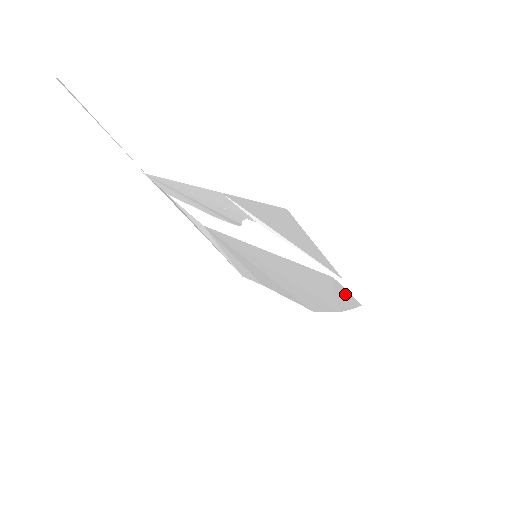
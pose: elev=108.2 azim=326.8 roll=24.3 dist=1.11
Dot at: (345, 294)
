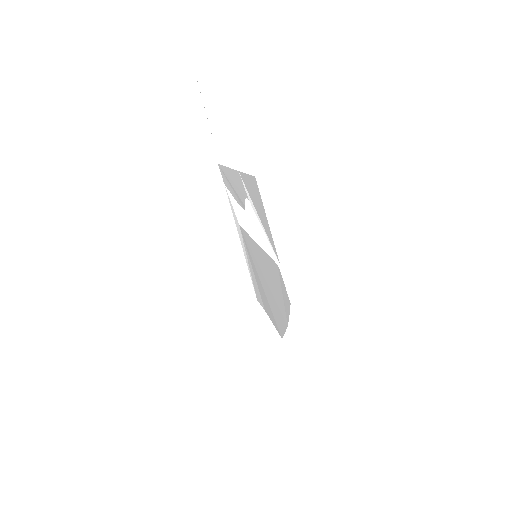
Dot at: (284, 290)
